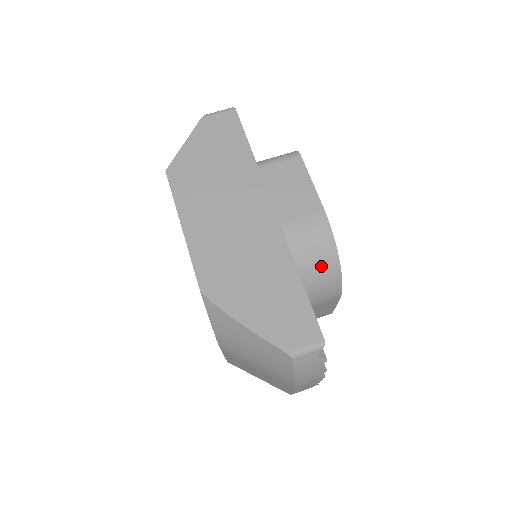
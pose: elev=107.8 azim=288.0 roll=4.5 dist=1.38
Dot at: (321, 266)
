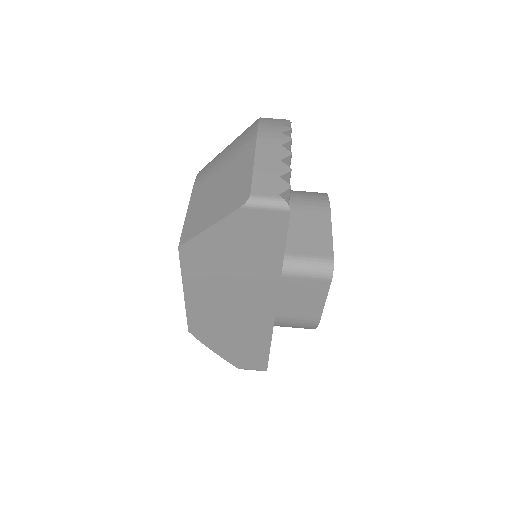
Dot at: occluded
